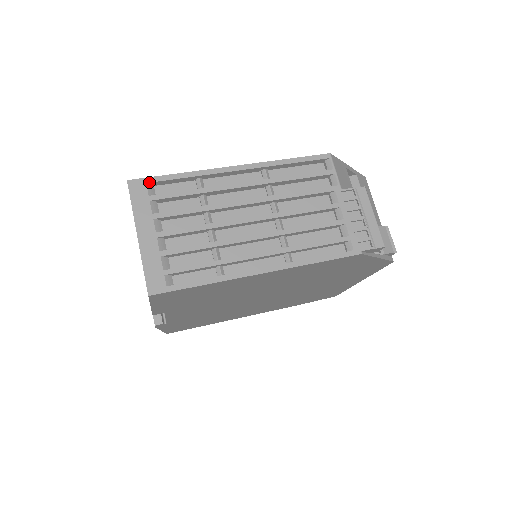
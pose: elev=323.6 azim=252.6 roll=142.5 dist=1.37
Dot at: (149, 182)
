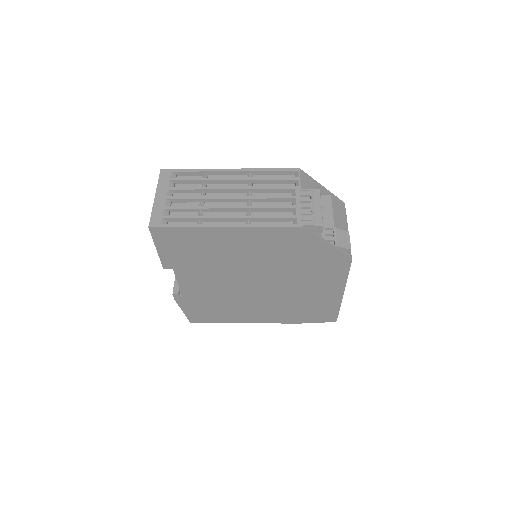
Dot at: (173, 171)
